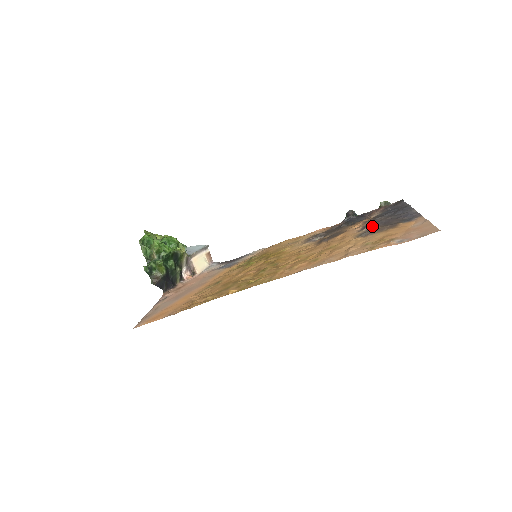
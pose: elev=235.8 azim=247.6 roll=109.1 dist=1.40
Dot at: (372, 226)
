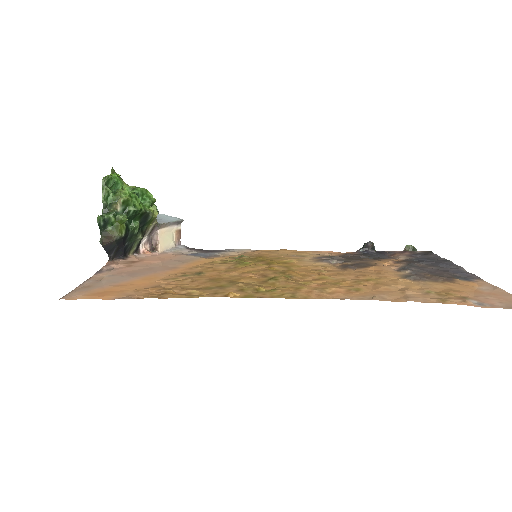
Dot at: (415, 270)
